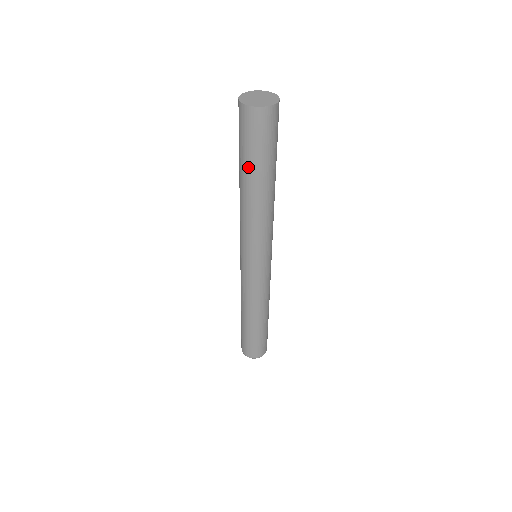
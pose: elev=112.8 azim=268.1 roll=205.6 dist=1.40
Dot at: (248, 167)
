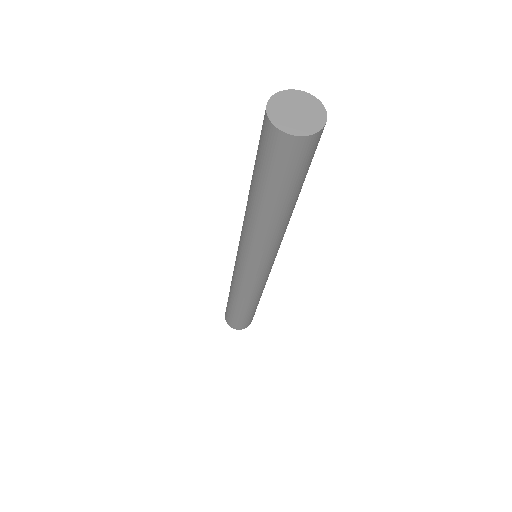
Dot at: (253, 175)
